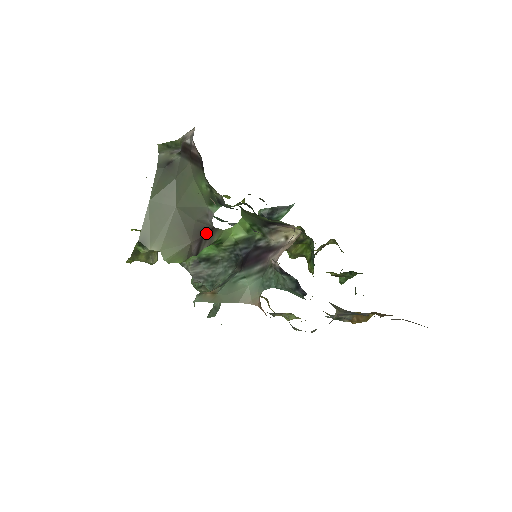
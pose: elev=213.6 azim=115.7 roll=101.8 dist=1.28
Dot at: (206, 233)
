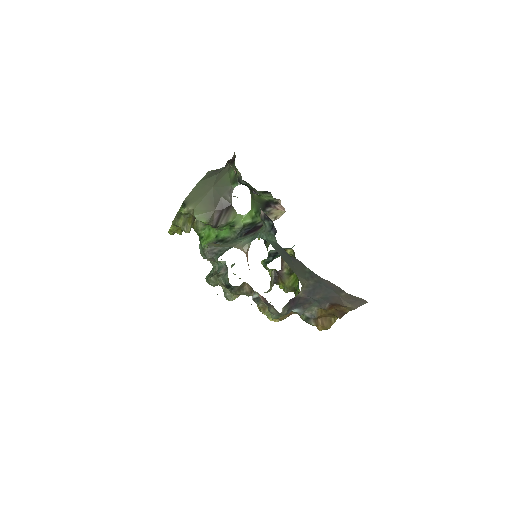
Dot at: (226, 208)
